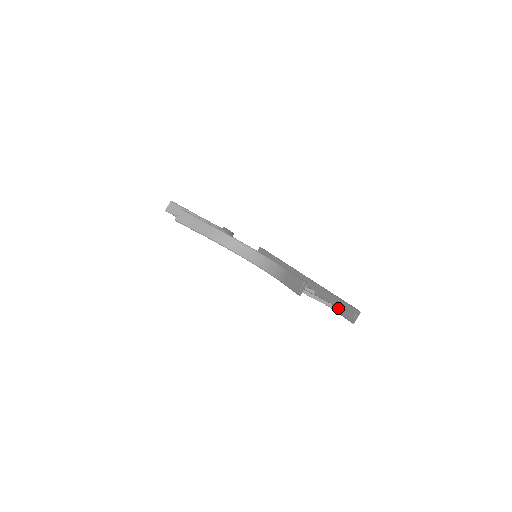
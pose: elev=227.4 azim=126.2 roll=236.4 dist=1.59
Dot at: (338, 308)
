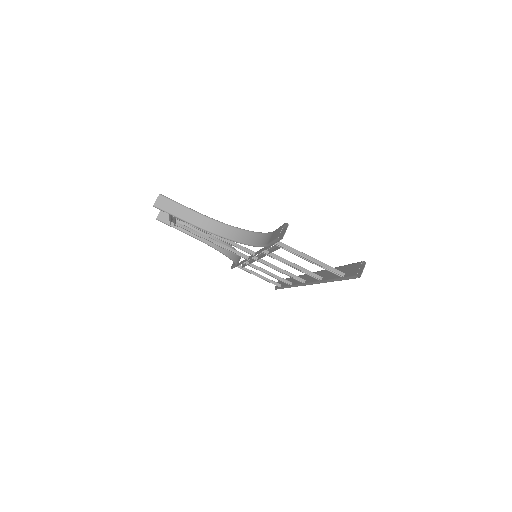
Dot at: (343, 273)
